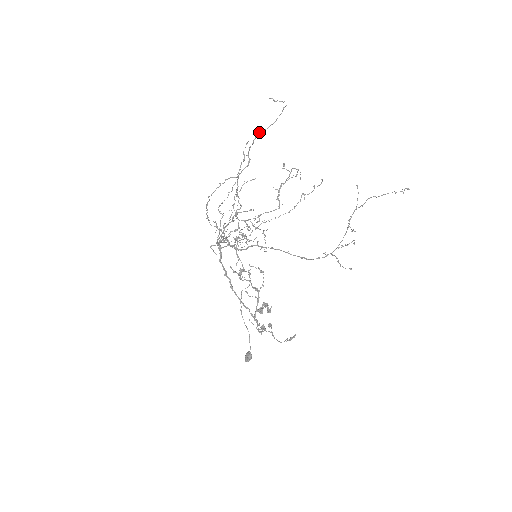
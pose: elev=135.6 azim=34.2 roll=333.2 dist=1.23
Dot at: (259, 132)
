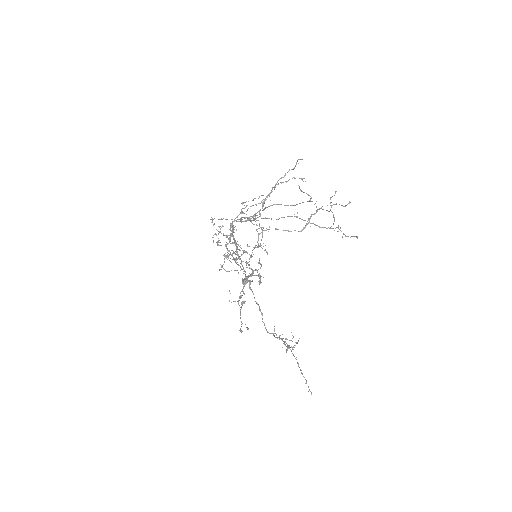
Dot at: occluded
